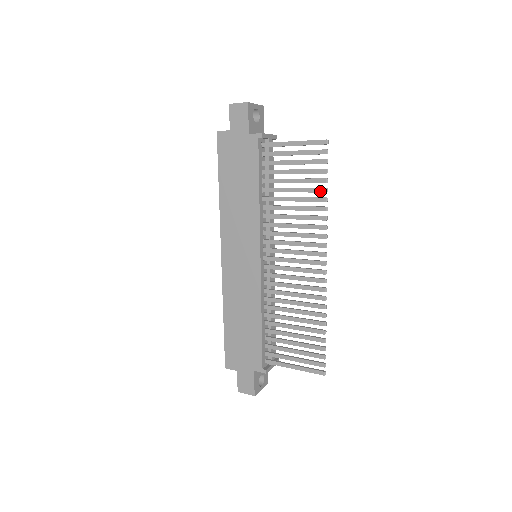
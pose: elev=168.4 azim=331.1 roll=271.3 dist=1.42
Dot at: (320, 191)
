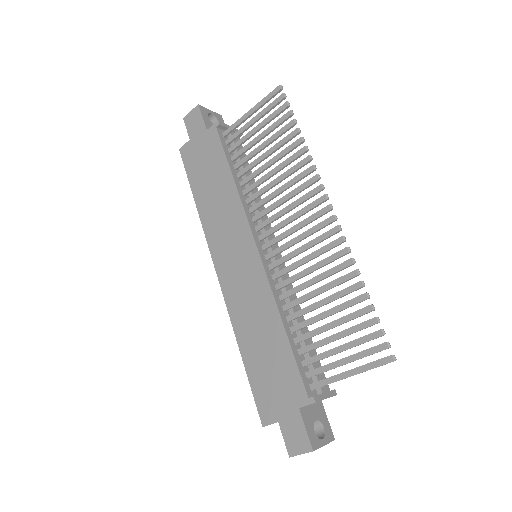
Dot at: (292, 135)
